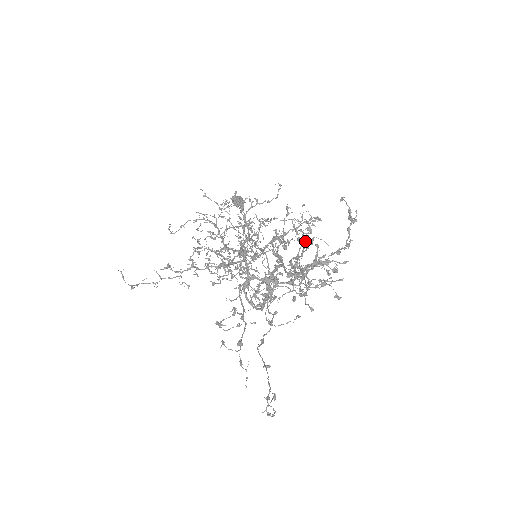
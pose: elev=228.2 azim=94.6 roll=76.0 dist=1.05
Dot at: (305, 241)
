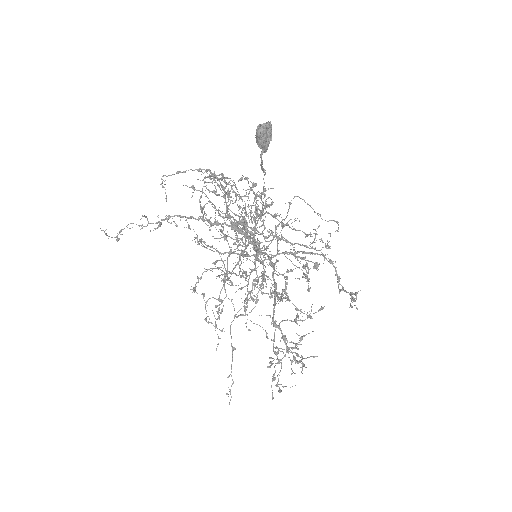
Dot at: occluded
